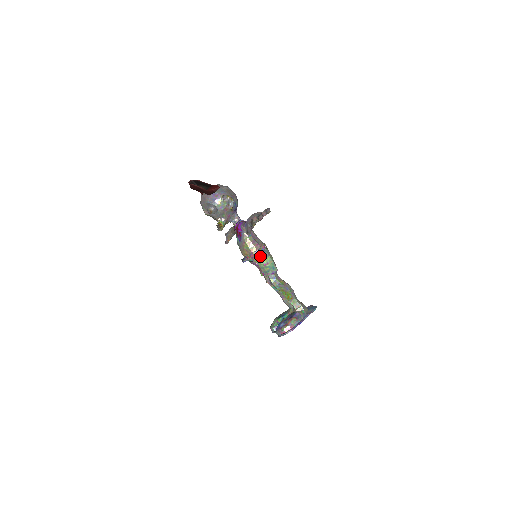
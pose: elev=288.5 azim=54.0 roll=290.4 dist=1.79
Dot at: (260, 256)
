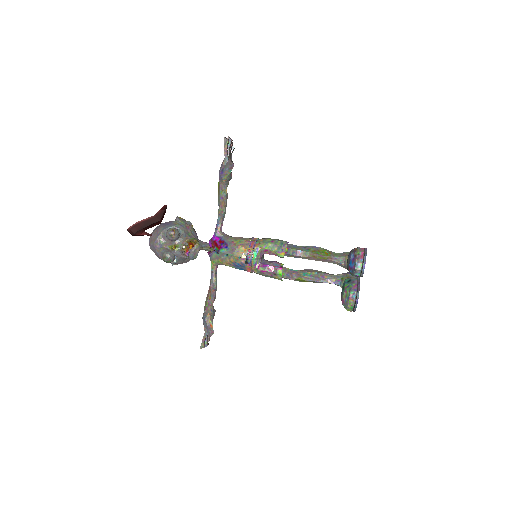
Dot at: (260, 240)
